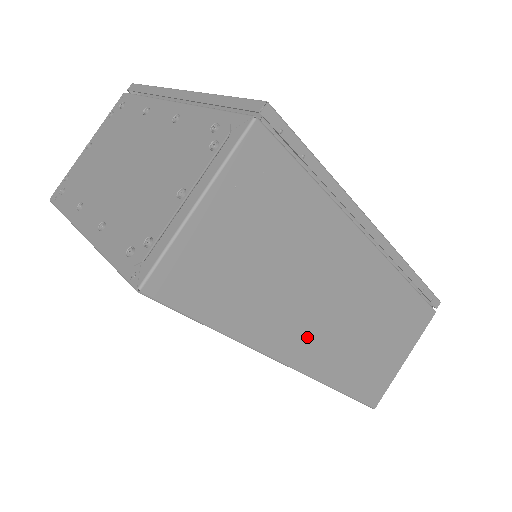
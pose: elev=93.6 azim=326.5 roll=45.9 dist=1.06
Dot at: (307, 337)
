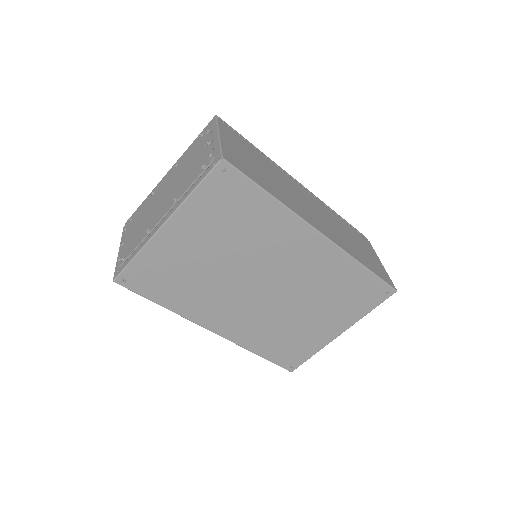
Dot at: (314, 219)
